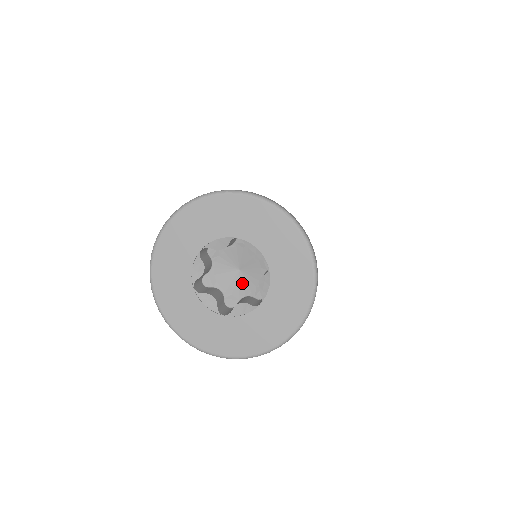
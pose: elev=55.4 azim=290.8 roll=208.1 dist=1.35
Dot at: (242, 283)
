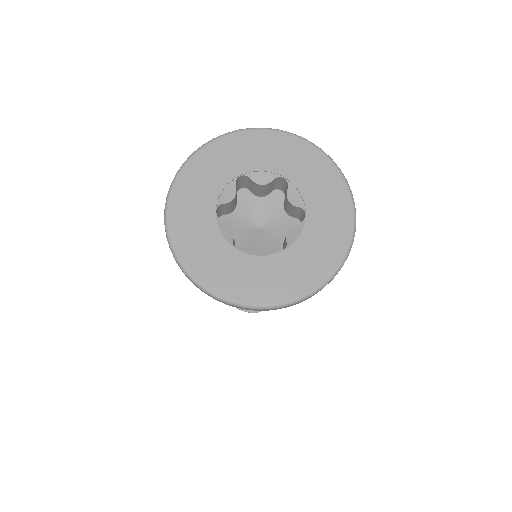
Dot at: (258, 240)
